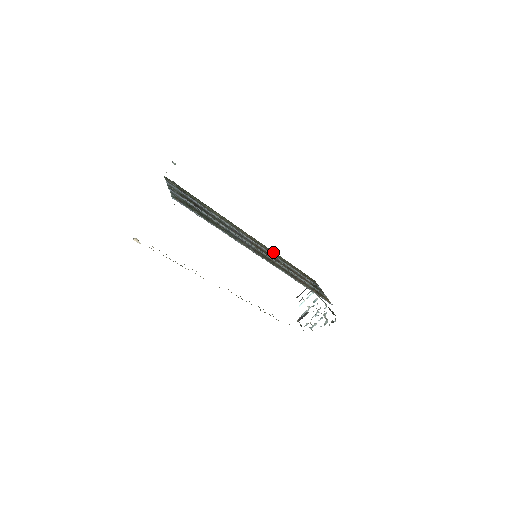
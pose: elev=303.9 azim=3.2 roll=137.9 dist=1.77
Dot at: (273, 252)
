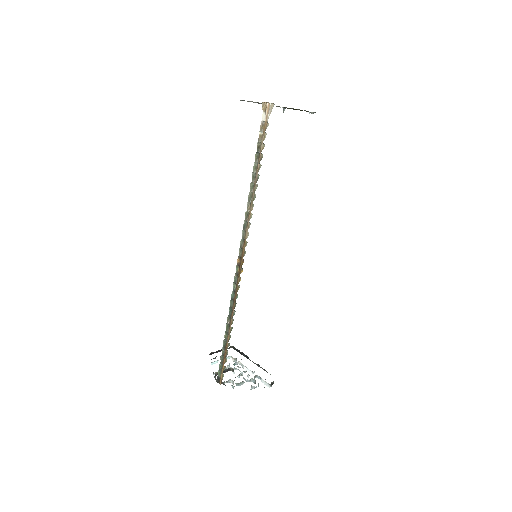
Dot at: occluded
